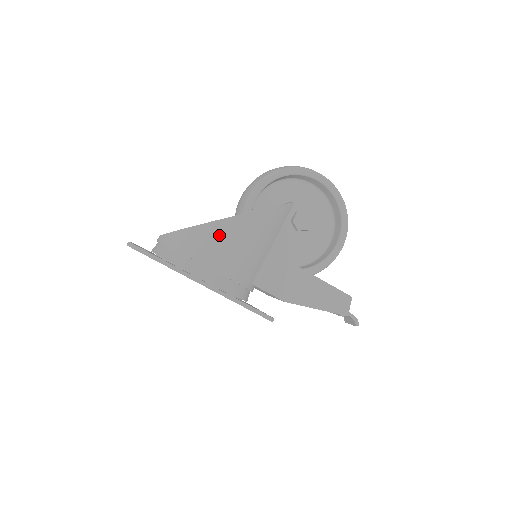
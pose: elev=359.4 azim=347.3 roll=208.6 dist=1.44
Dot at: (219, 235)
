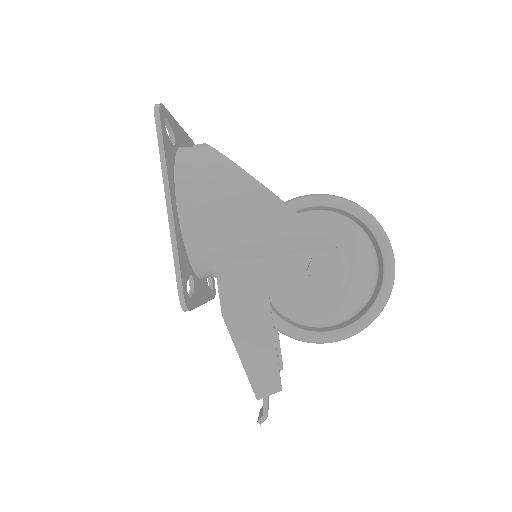
Dot at: (233, 186)
